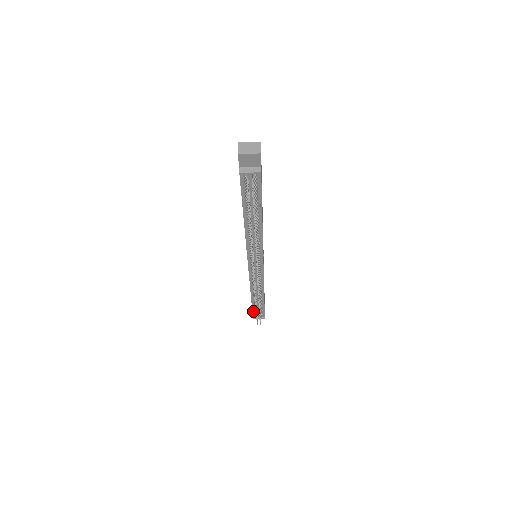
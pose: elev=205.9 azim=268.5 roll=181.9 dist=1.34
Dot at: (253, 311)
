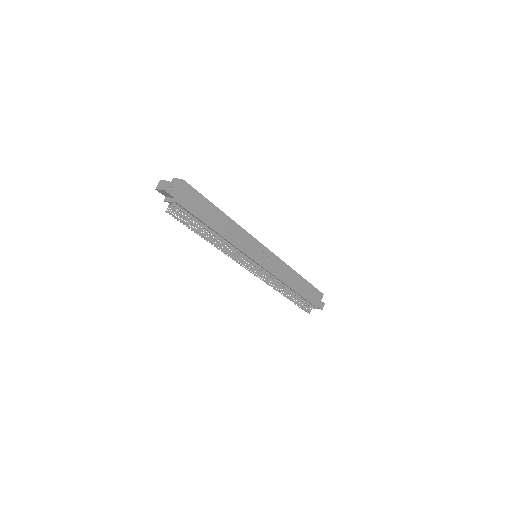
Dot at: occluded
